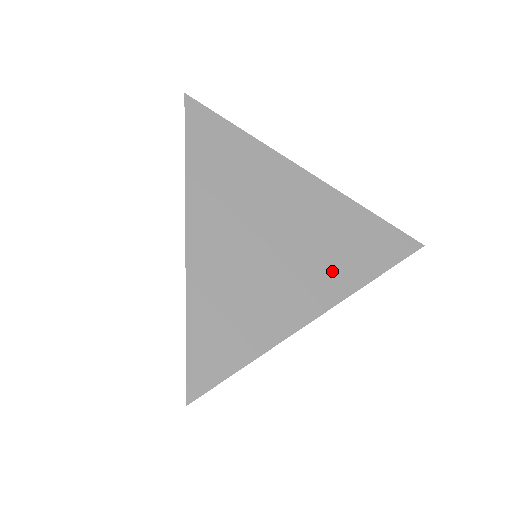
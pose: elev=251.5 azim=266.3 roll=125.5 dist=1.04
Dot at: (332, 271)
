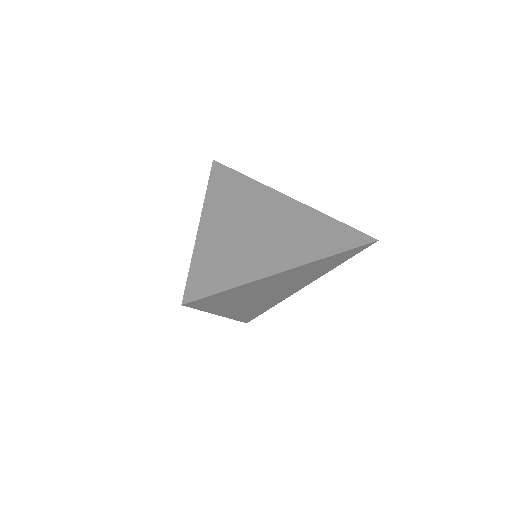
Dot at: (310, 279)
